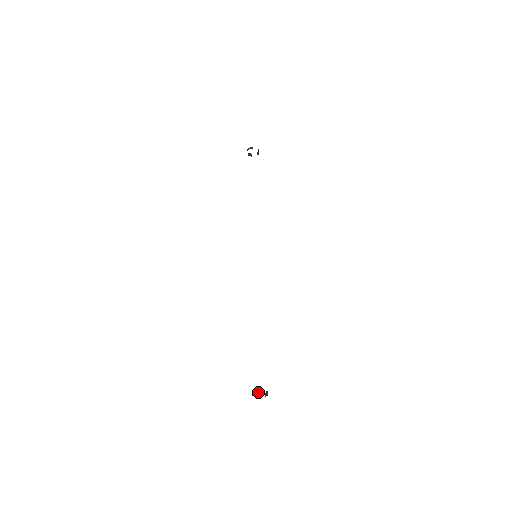
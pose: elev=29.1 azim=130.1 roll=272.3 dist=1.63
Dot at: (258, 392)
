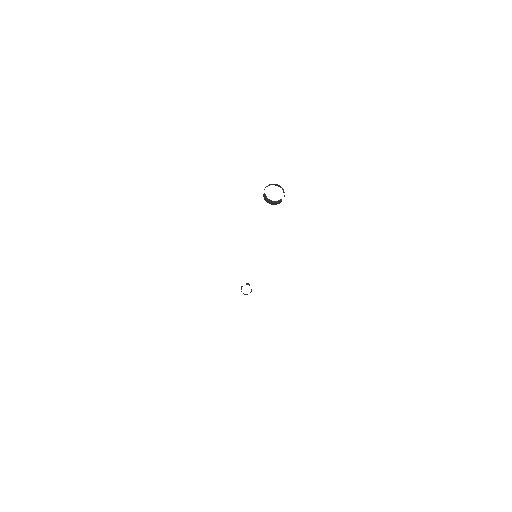
Dot at: occluded
